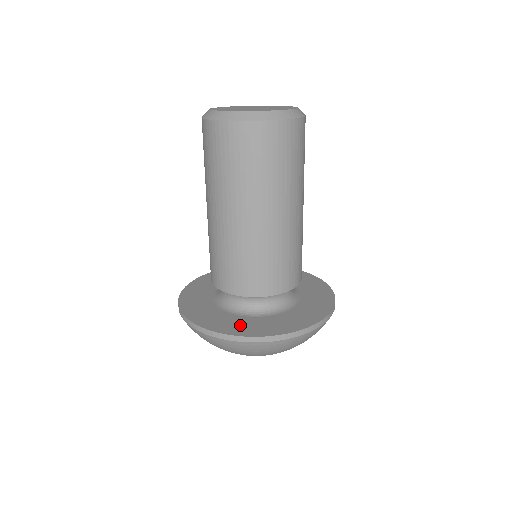
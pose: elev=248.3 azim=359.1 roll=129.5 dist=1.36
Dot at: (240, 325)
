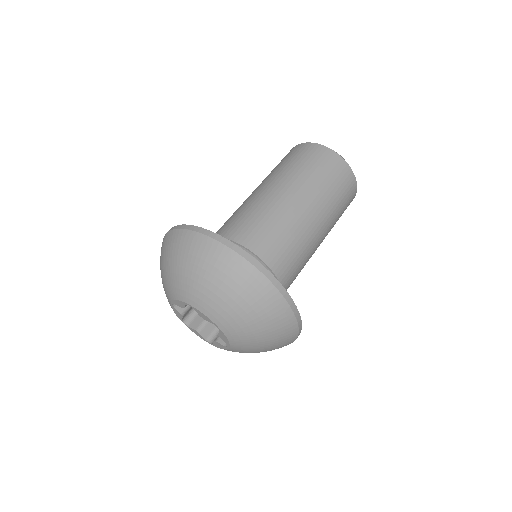
Dot at: occluded
